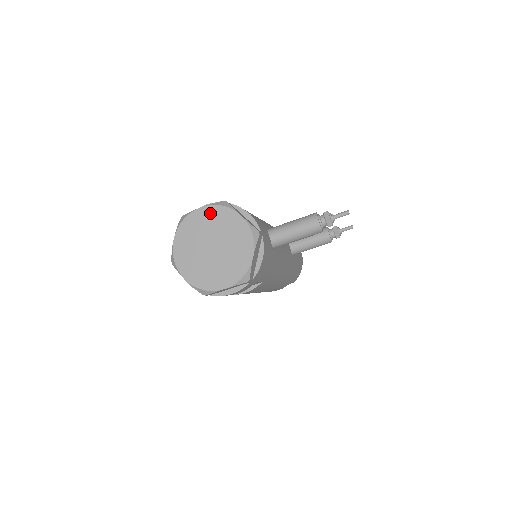
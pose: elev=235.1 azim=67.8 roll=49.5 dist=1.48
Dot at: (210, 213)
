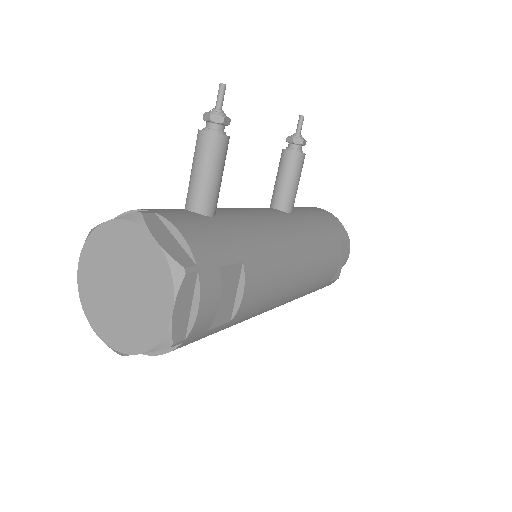
Dot at: (88, 260)
